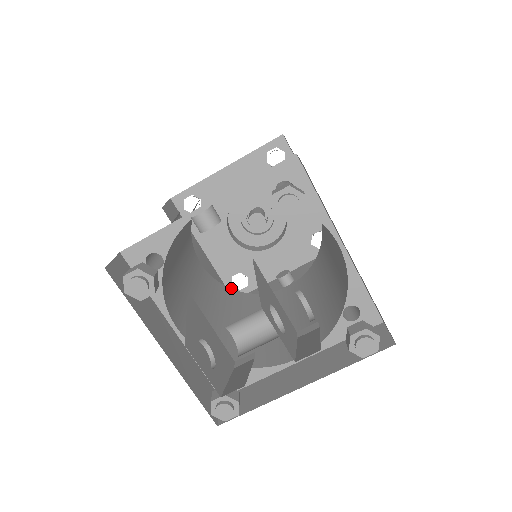
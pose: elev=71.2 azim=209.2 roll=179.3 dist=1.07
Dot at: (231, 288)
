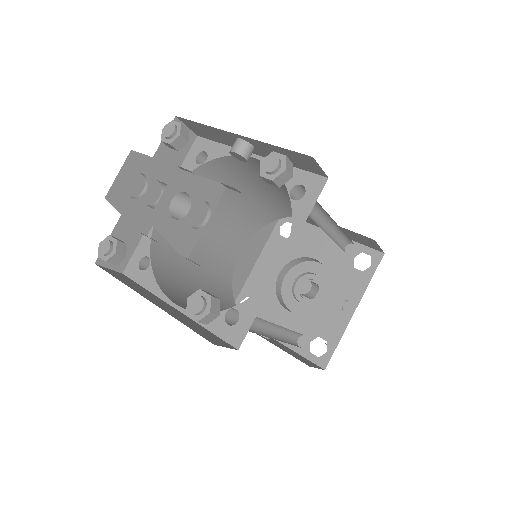
Dot at: (238, 303)
